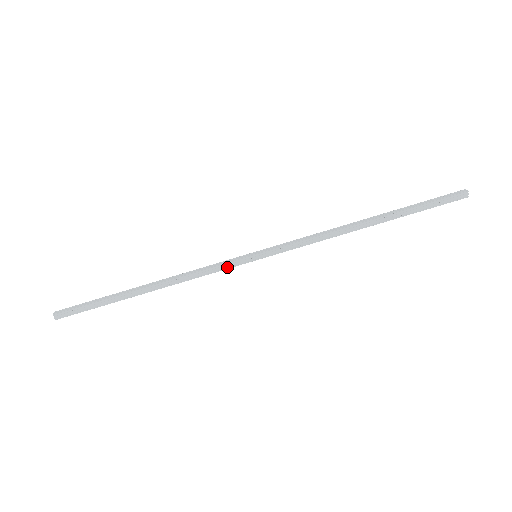
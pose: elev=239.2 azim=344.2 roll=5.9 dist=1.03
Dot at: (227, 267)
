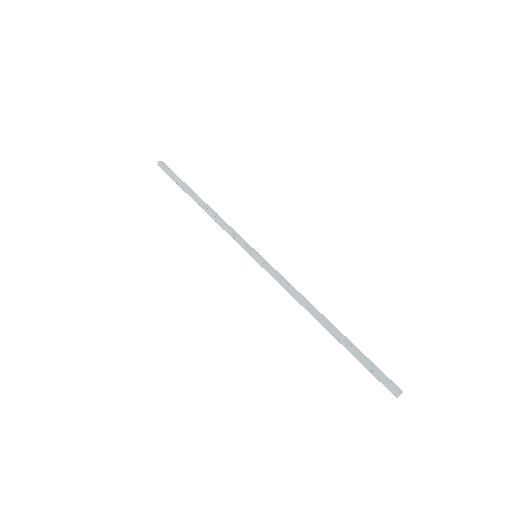
Dot at: (238, 242)
